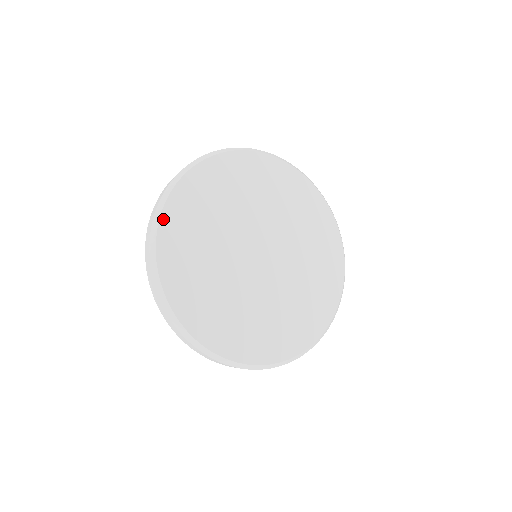
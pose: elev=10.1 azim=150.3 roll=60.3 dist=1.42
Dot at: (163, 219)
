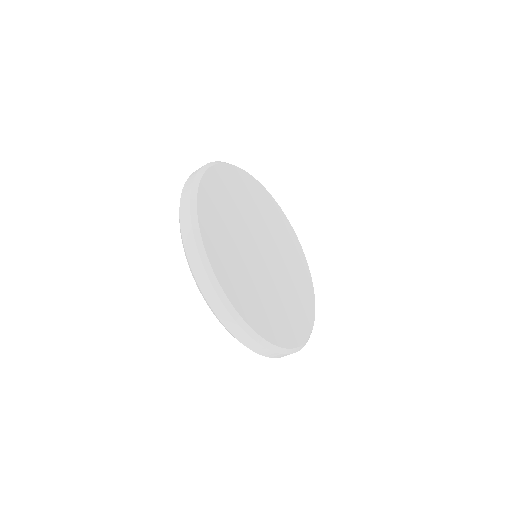
Dot at: (246, 173)
